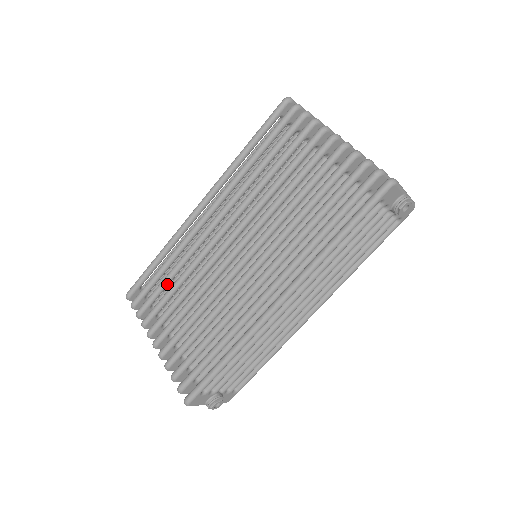
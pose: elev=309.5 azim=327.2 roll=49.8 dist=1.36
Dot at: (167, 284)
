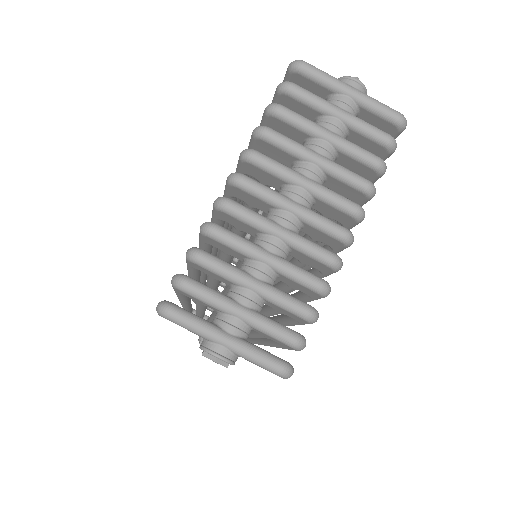
Dot at: occluded
